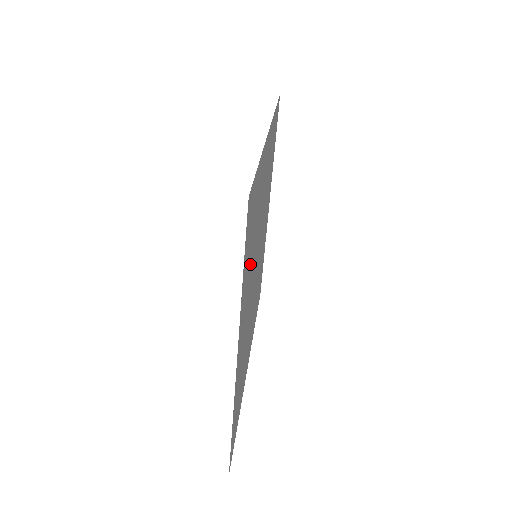
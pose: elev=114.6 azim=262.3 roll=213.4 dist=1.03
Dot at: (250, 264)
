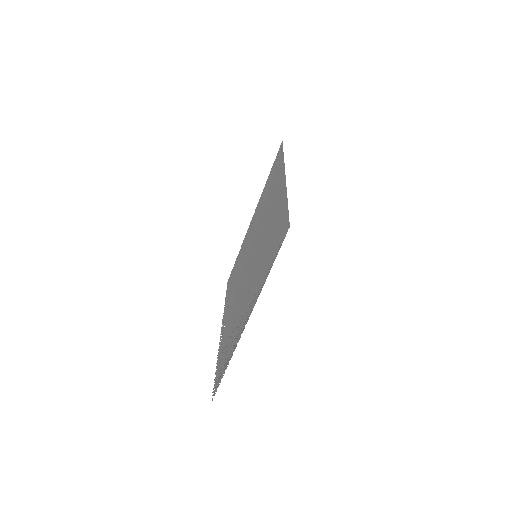
Dot at: (263, 263)
